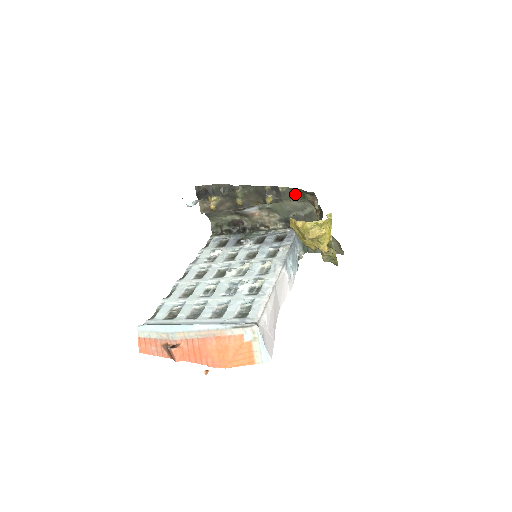
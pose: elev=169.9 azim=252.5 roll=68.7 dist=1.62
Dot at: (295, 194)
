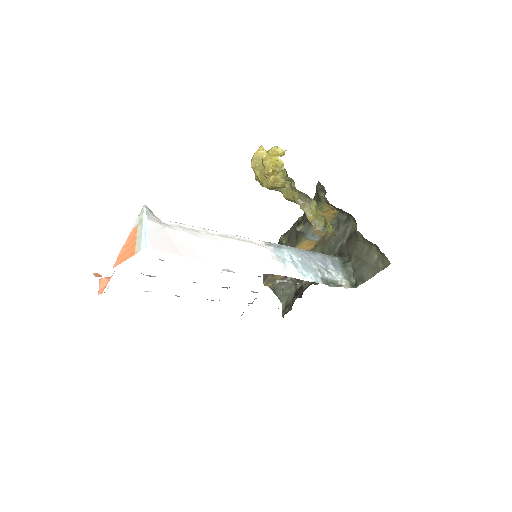
Dot at: occluded
